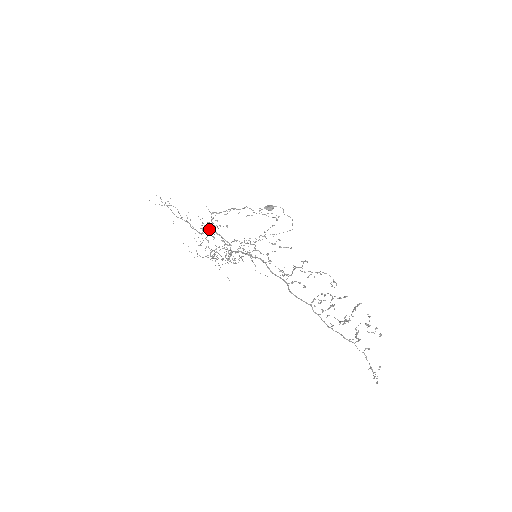
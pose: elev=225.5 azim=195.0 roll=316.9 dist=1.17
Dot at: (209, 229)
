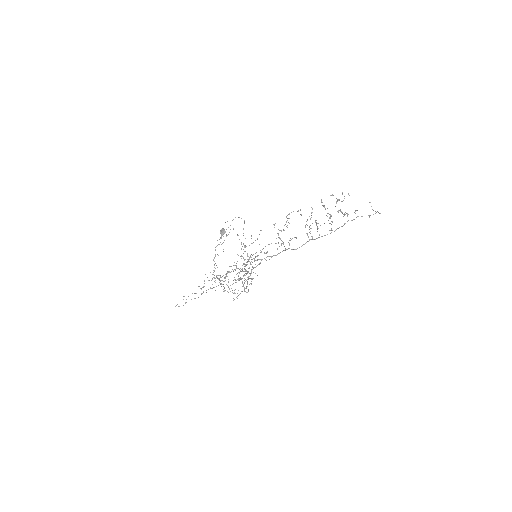
Dot at: occluded
